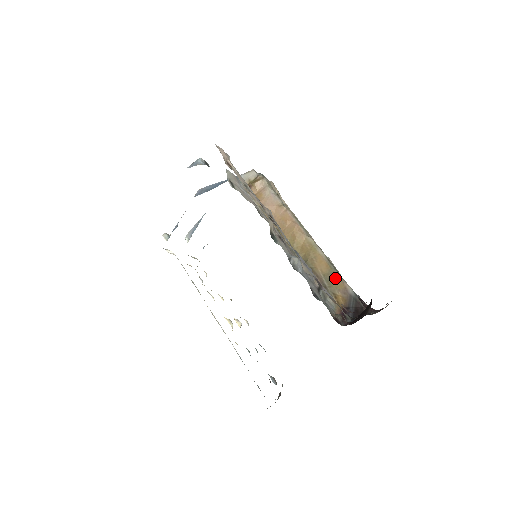
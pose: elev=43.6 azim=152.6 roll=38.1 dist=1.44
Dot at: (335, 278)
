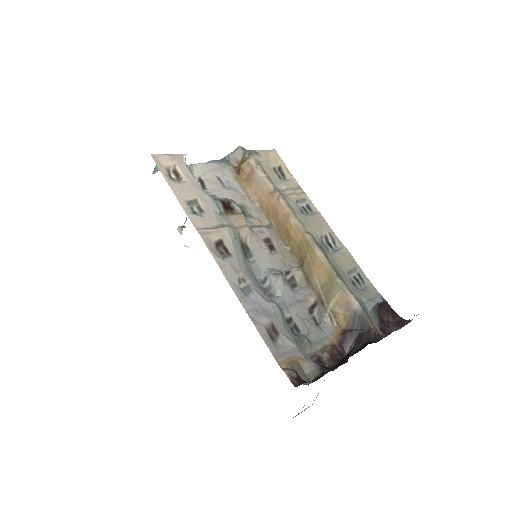
Dot at: (336, 289)
